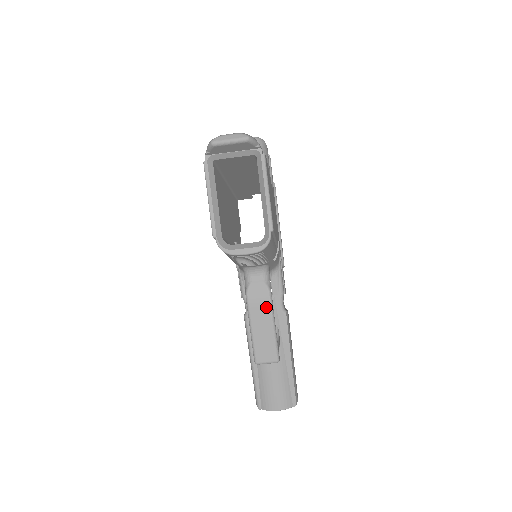
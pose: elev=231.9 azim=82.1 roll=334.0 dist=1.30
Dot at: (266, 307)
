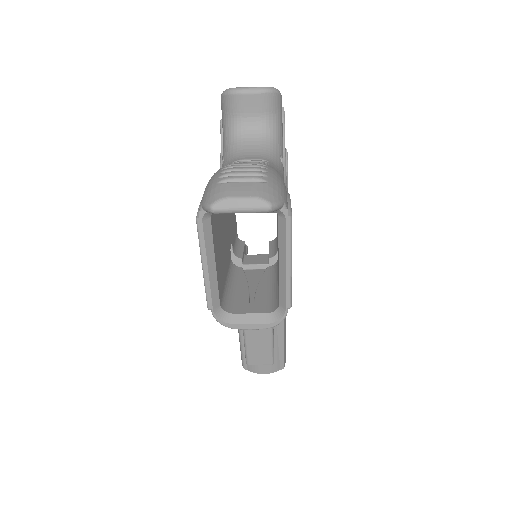
Dot at: occluded
